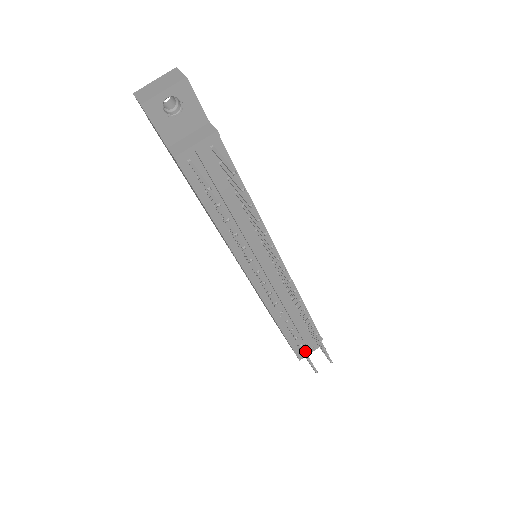
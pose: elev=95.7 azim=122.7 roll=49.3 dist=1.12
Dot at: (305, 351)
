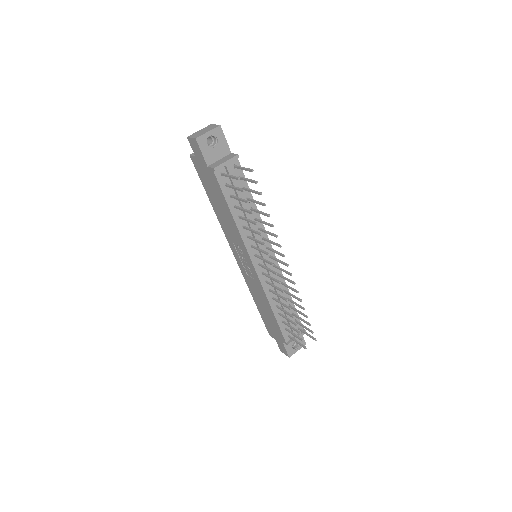
Dot at: occluded
